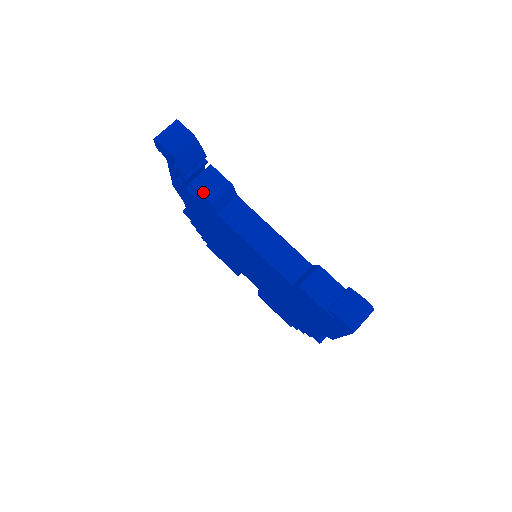
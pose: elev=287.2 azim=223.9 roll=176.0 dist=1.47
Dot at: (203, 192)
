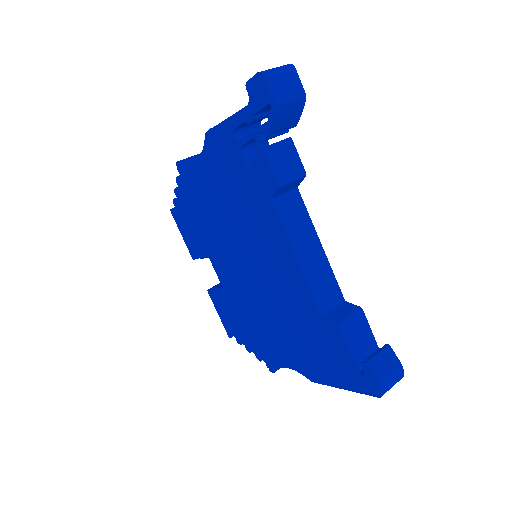
Dot at: (274, 167)
